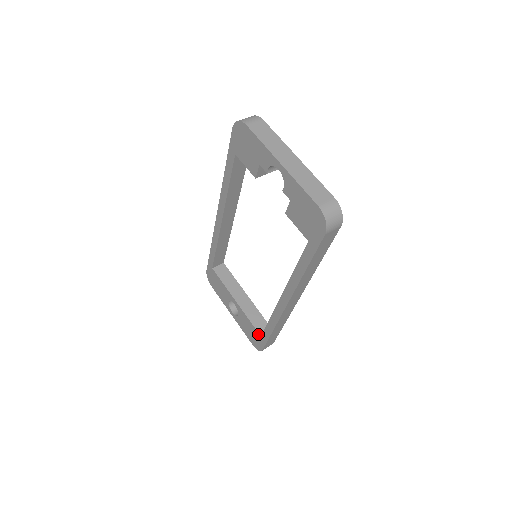
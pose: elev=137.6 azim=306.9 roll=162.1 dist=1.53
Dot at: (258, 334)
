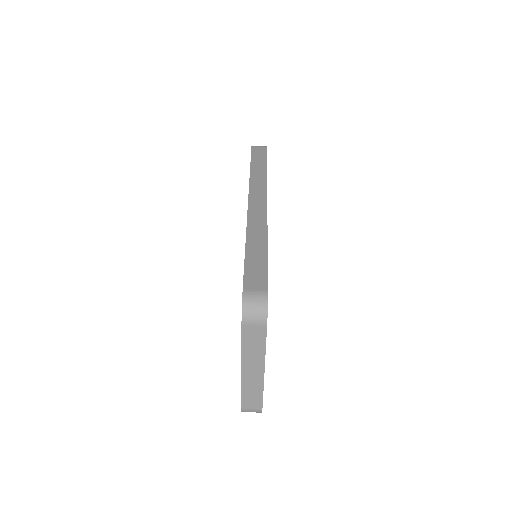
Dot at: occluded
